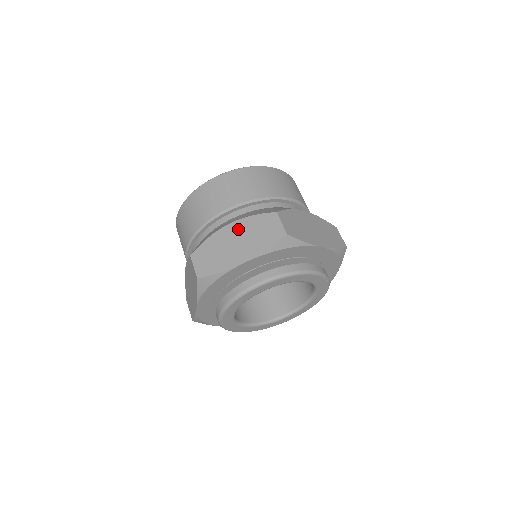
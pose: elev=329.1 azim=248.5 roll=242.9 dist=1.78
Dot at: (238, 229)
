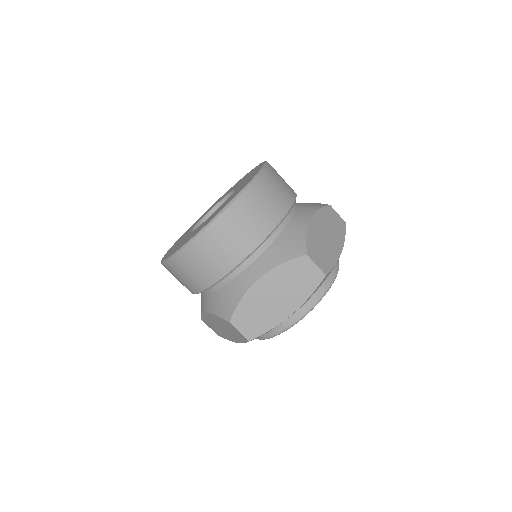
Dot at: (271, 283)
